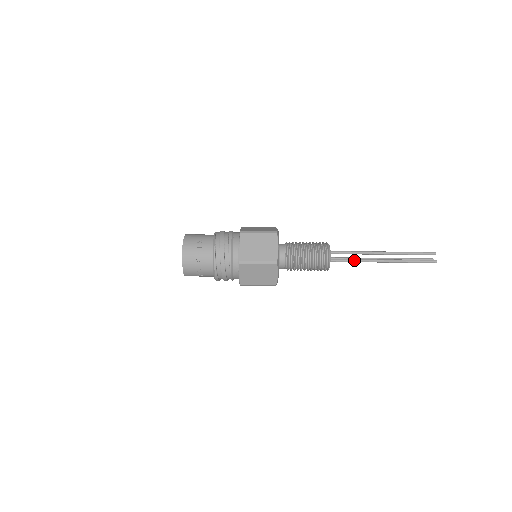
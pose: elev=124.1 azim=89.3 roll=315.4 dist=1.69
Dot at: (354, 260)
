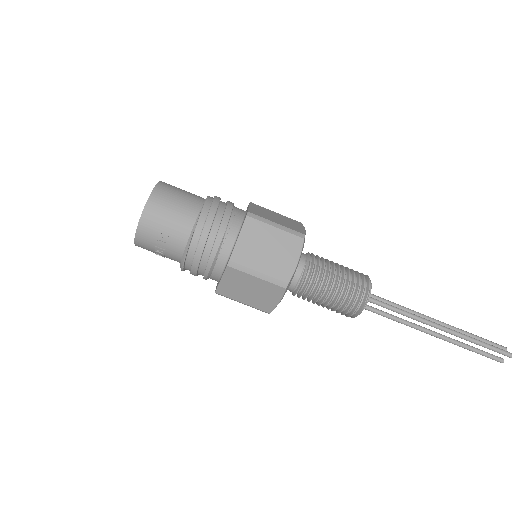
Dot at: (392, 319)
